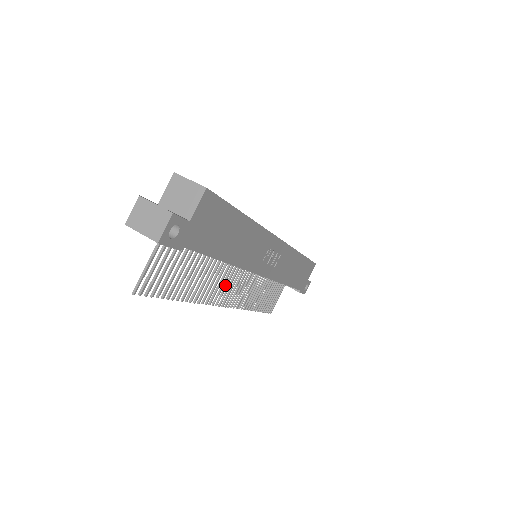
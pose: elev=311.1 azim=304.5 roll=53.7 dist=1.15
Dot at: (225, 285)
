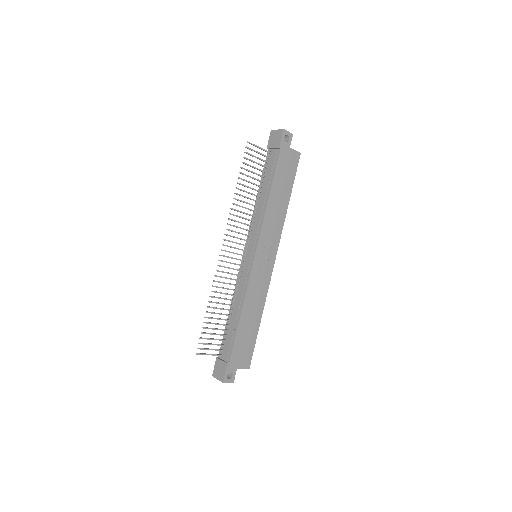
Dot at: (237, 237)
